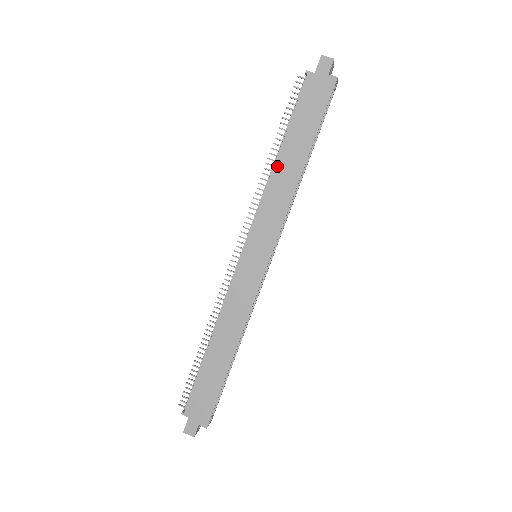
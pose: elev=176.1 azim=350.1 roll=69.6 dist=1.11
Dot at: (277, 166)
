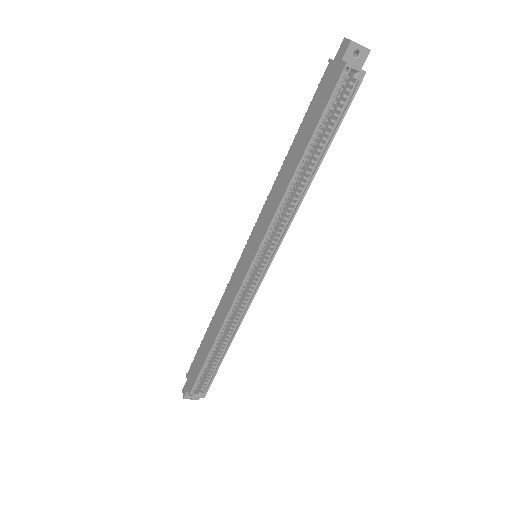
Dot at: (284, 165)
